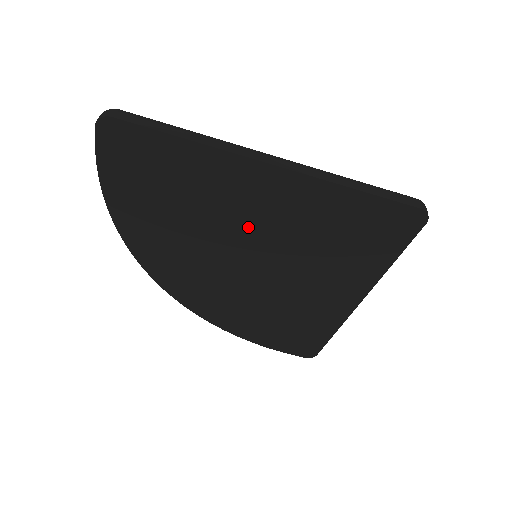
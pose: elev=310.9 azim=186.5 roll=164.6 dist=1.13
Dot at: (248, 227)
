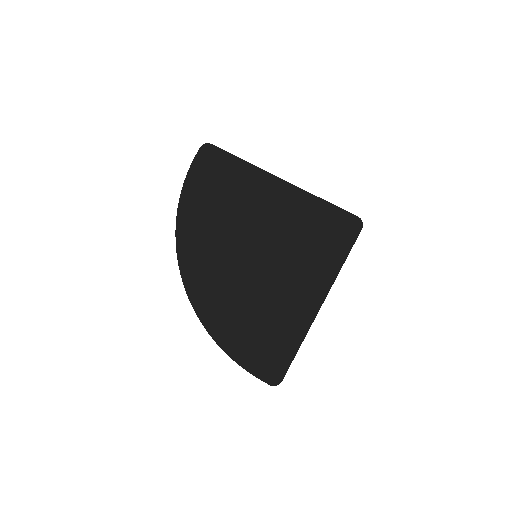
Dot at: (259, 222)
